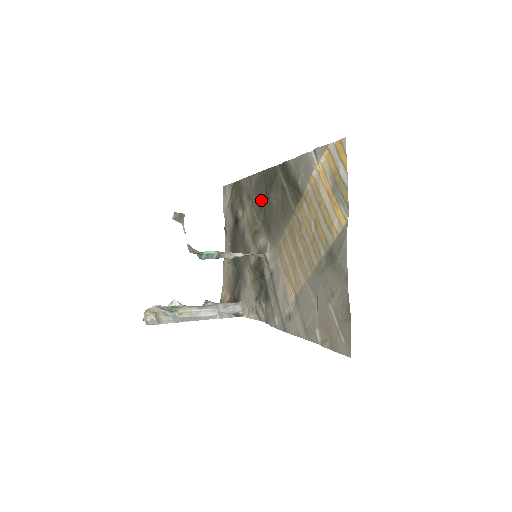
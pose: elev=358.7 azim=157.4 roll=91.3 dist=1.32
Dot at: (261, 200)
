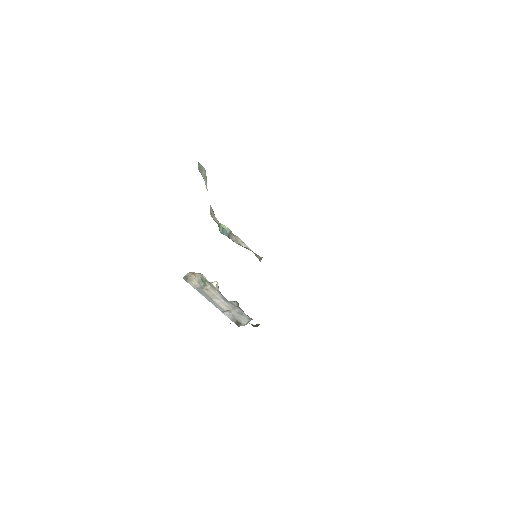
Dot at: occluded
